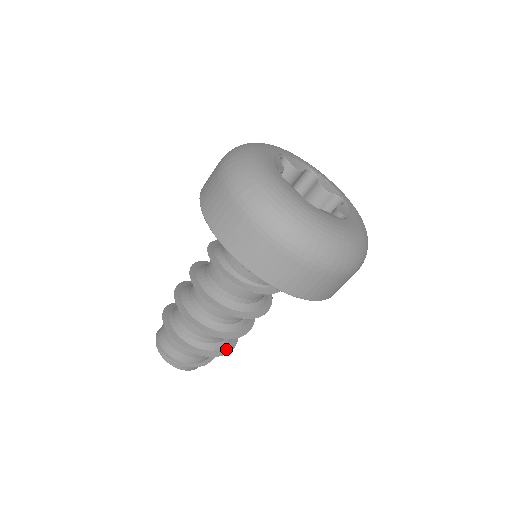
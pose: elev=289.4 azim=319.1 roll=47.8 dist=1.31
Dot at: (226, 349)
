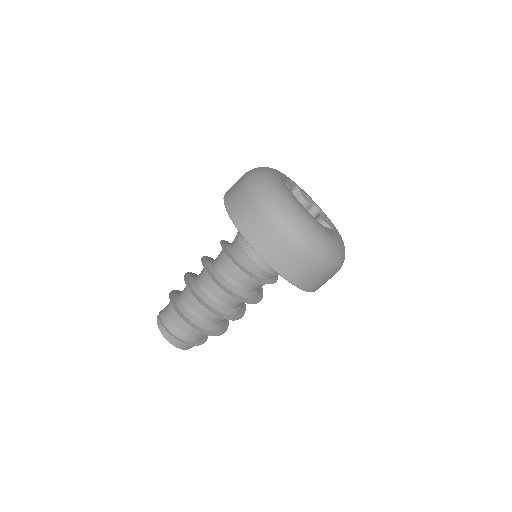
Dot at: (208, 332)
